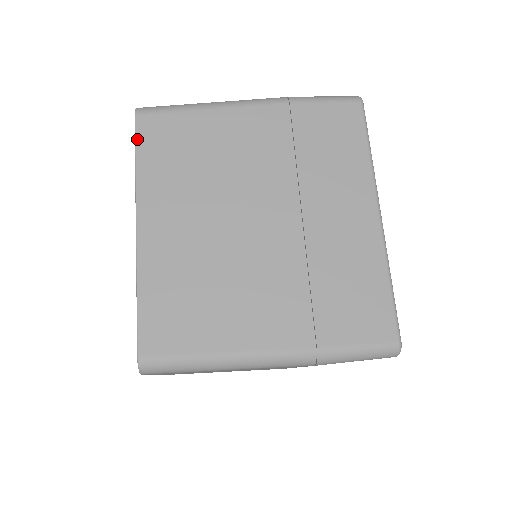
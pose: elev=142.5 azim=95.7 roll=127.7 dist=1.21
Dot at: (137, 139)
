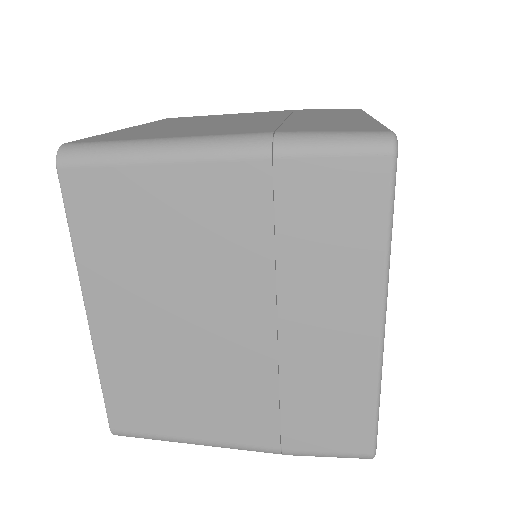
Dot at: occluded
